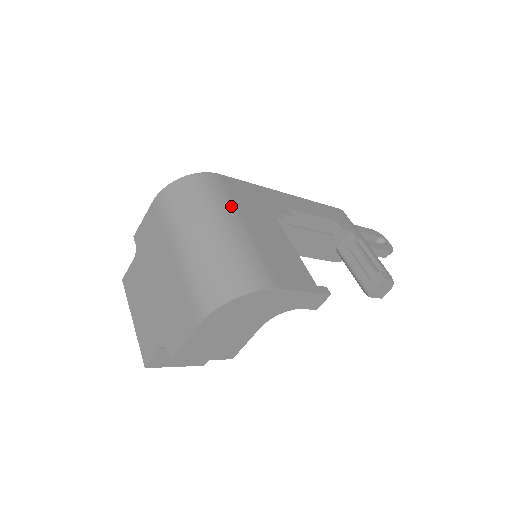
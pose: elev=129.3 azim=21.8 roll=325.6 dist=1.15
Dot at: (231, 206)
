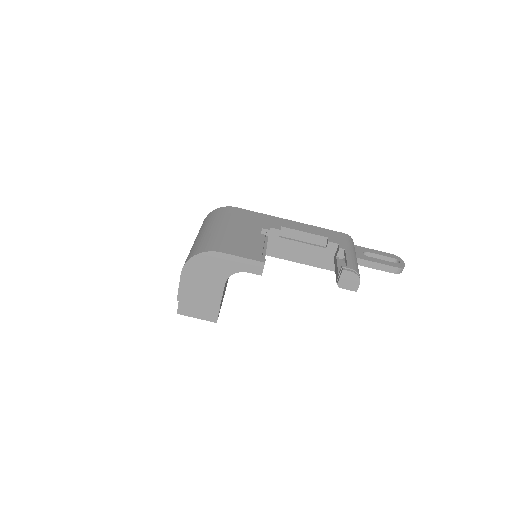
Dot at: (228, 220)
